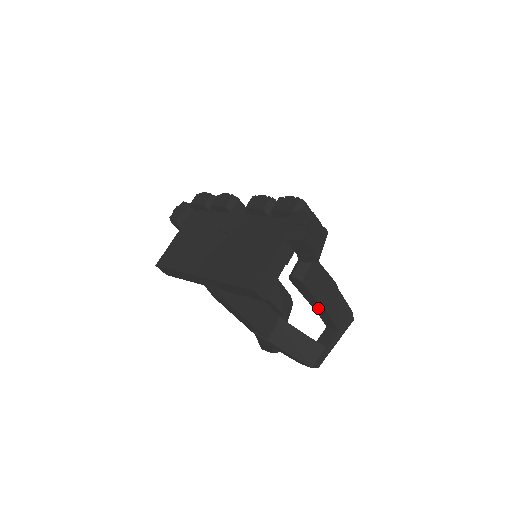
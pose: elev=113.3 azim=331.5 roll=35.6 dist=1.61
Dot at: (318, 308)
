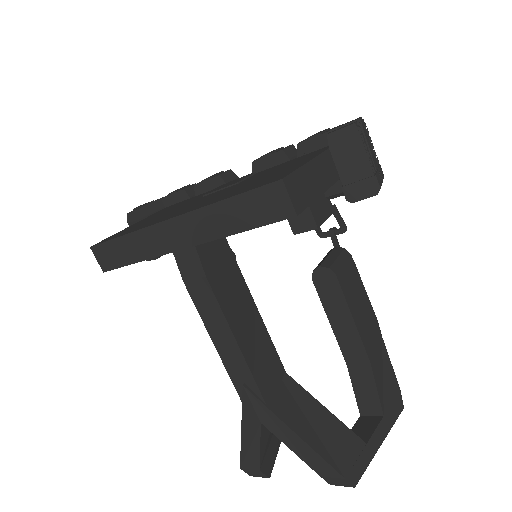
Dot at: (354, 354)
